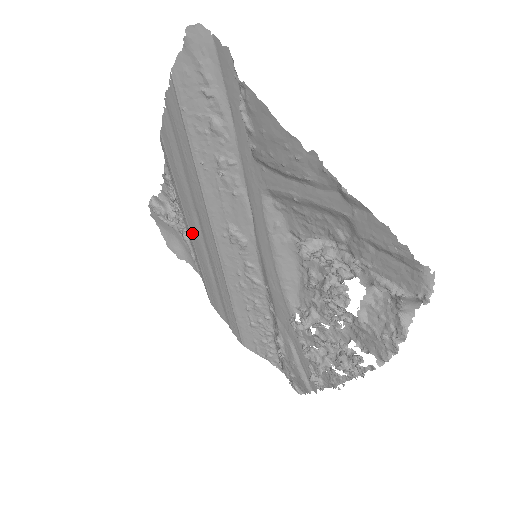
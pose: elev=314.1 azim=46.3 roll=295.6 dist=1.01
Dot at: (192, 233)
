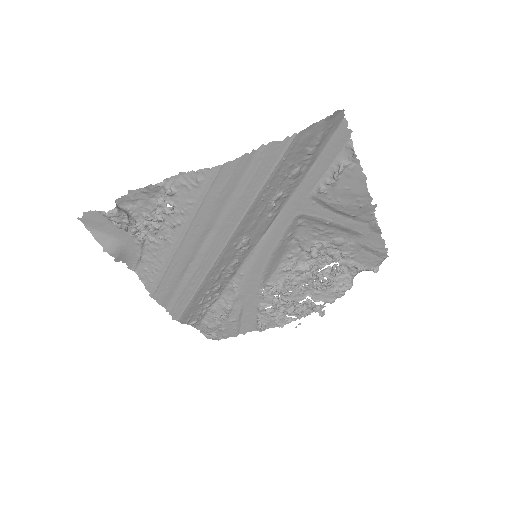
Dot at: (185, 242)
